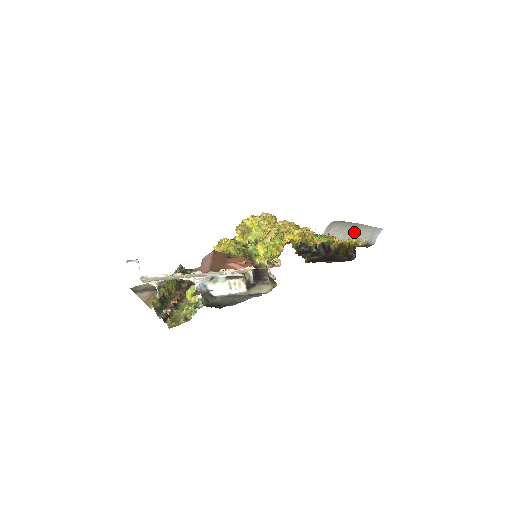
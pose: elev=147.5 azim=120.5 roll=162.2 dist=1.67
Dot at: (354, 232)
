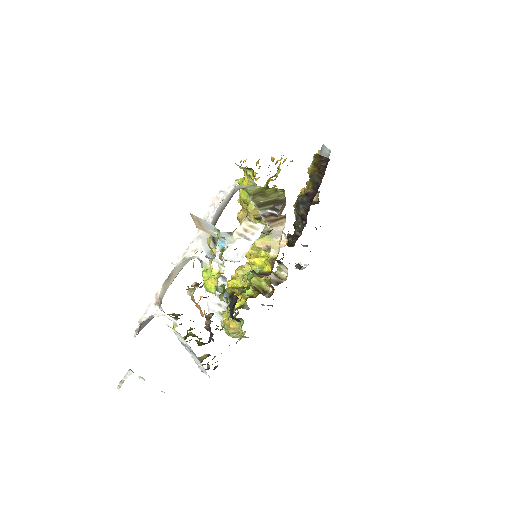
Dot at: occluded
